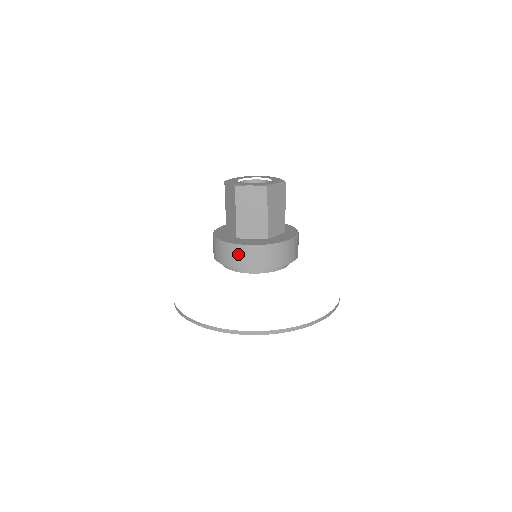
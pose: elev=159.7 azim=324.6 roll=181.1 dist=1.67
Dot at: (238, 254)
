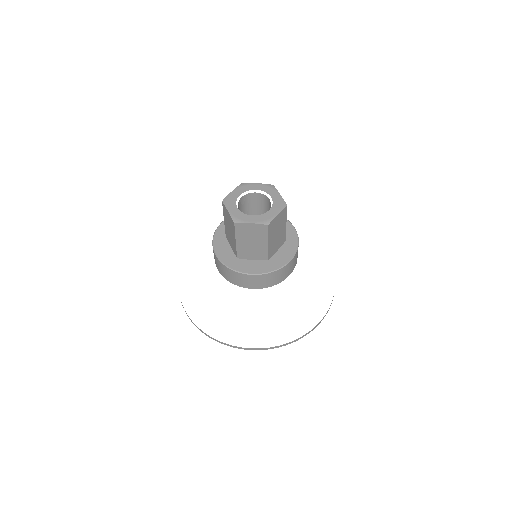
Dot at: occluded
